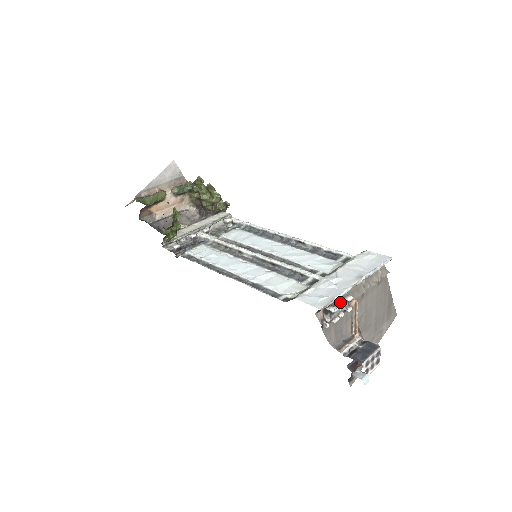
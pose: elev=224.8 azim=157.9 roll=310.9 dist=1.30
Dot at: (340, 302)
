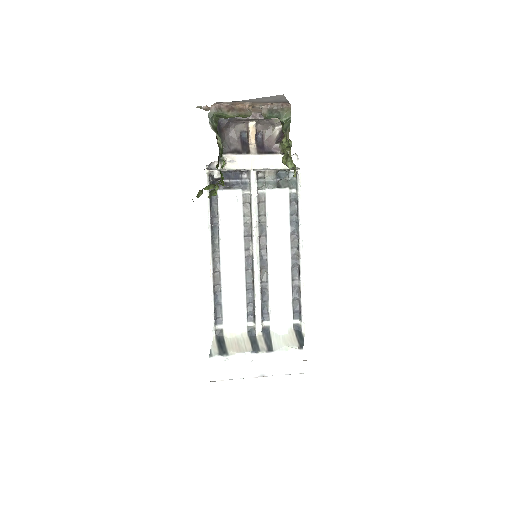
Dot at: occluded
